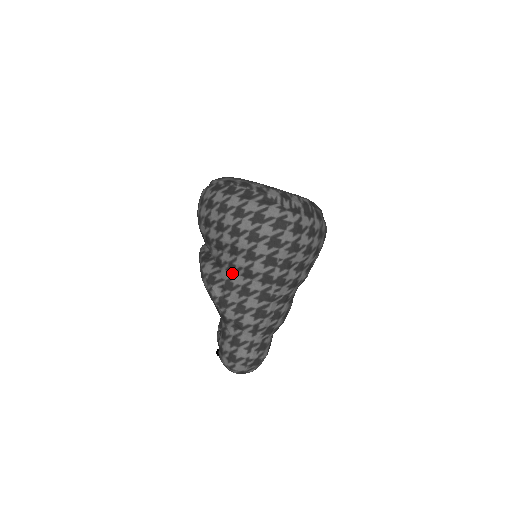
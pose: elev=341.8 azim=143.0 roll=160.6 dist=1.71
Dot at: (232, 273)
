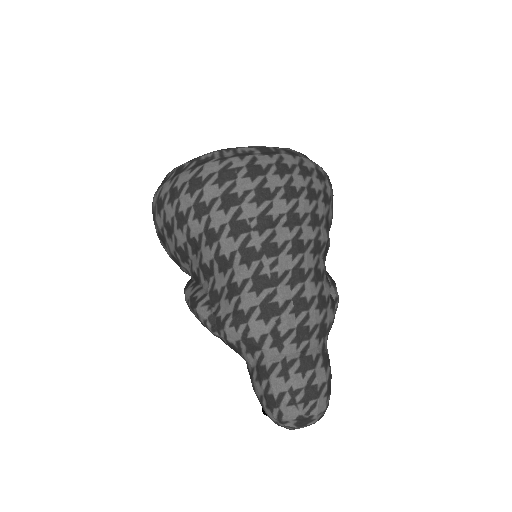
Dot at: (210, 278)
